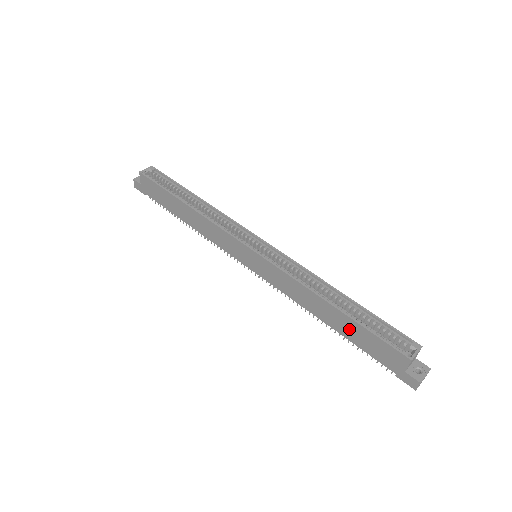
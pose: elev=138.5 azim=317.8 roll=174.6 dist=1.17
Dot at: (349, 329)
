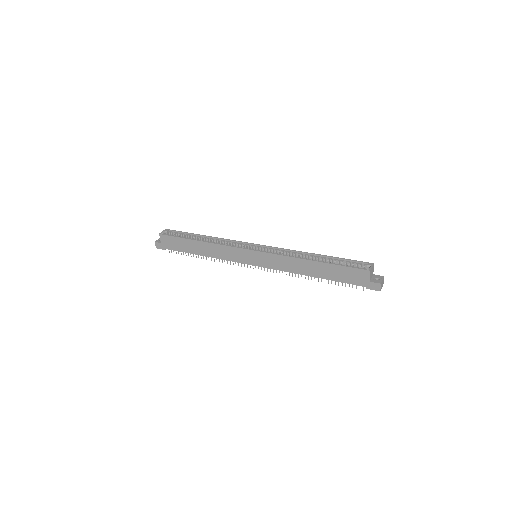
Dot at: (329, 272)
